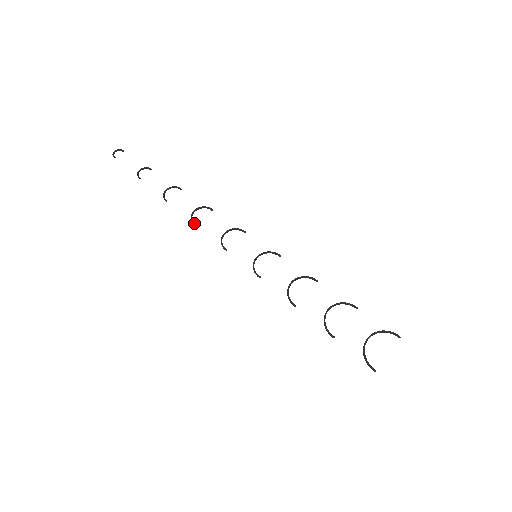
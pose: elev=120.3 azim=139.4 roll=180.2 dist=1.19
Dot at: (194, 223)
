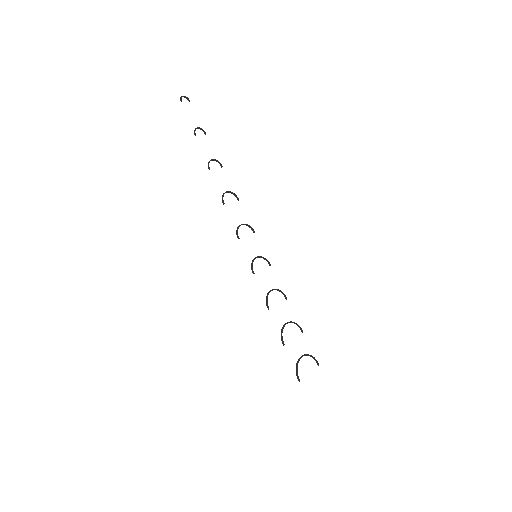
Dot at: occluded
